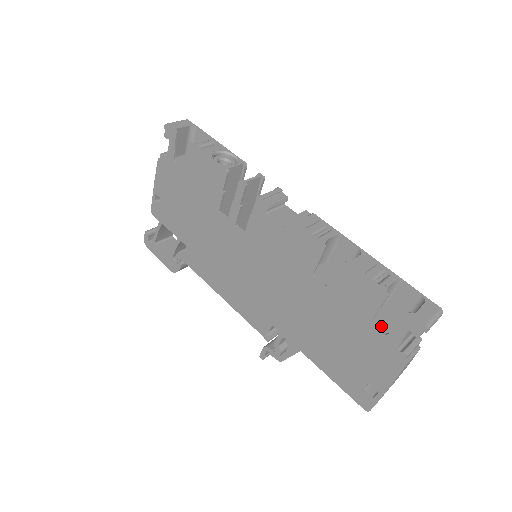
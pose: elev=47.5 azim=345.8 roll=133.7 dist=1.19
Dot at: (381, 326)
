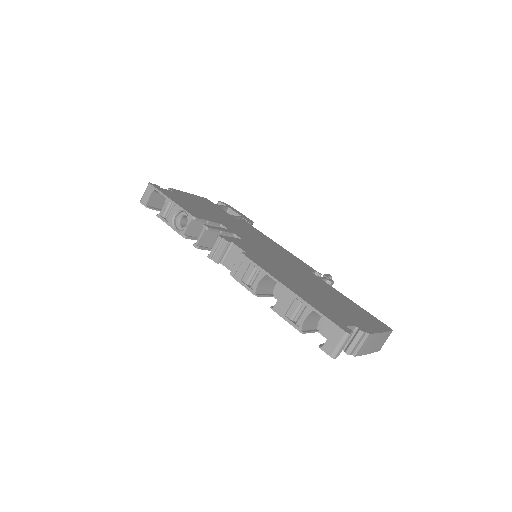
Dot at: (326, 333)
